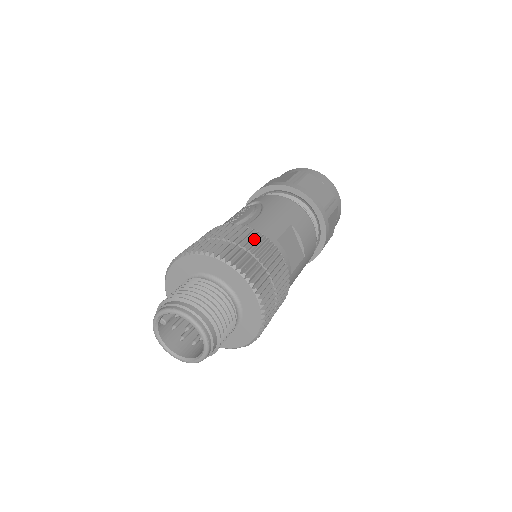
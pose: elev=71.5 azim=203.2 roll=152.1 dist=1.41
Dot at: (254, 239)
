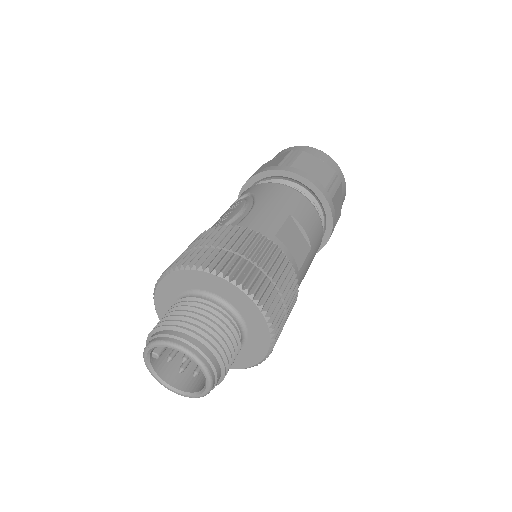
Dot at: (248, 240)
